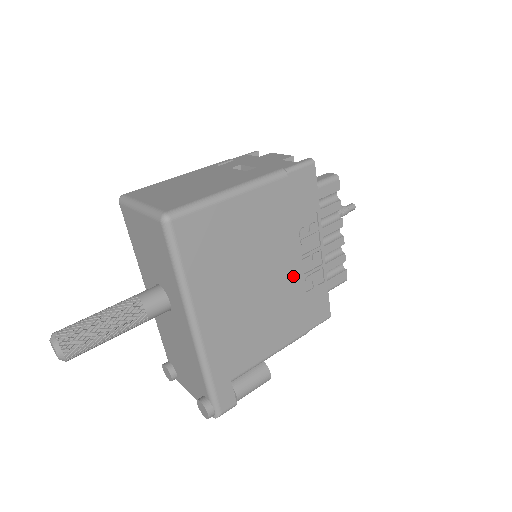
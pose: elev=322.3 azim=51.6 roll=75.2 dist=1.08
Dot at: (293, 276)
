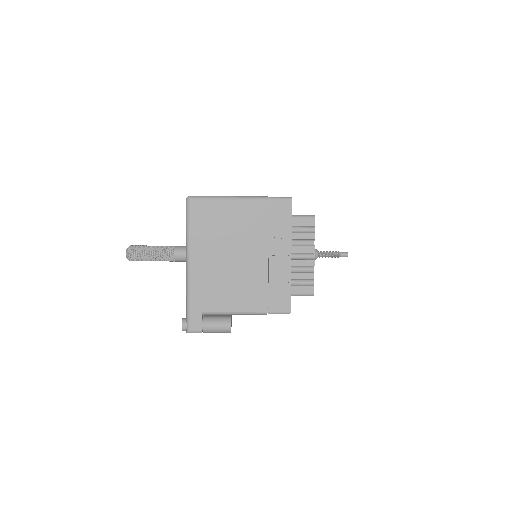
Dot at: (262, 265)
